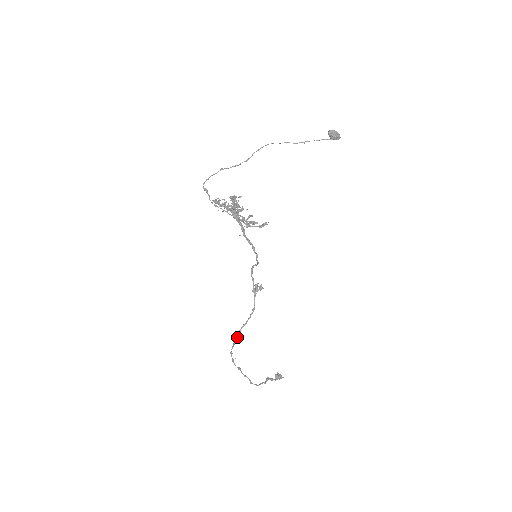
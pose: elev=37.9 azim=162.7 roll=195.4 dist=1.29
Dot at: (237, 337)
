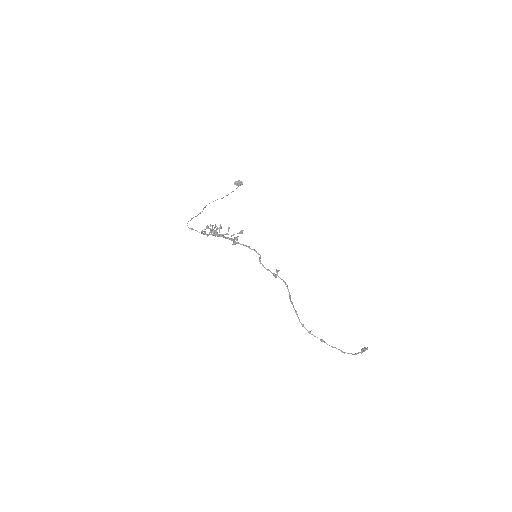
Dot at: (293, 306)
